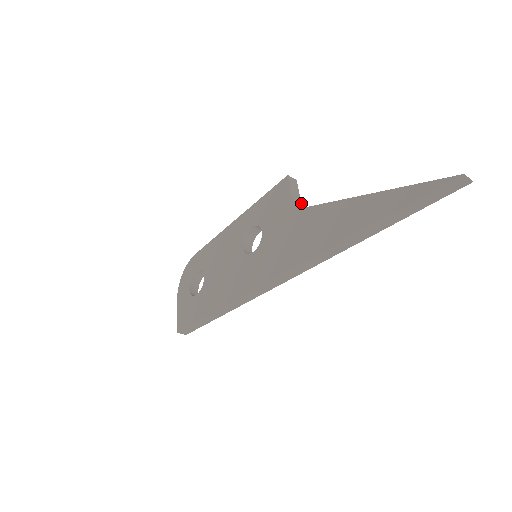
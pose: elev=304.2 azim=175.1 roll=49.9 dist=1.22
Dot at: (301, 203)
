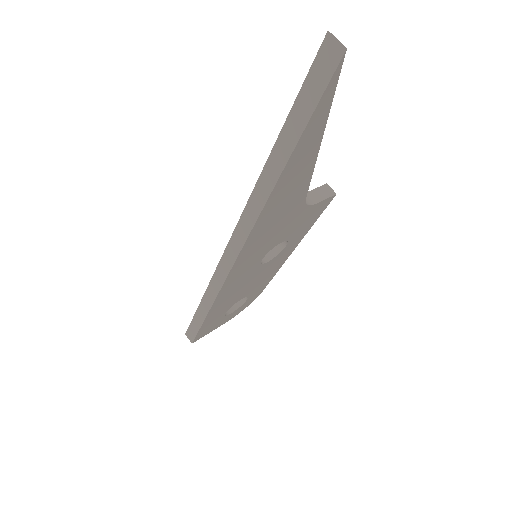
Dot at: (314, 204)
